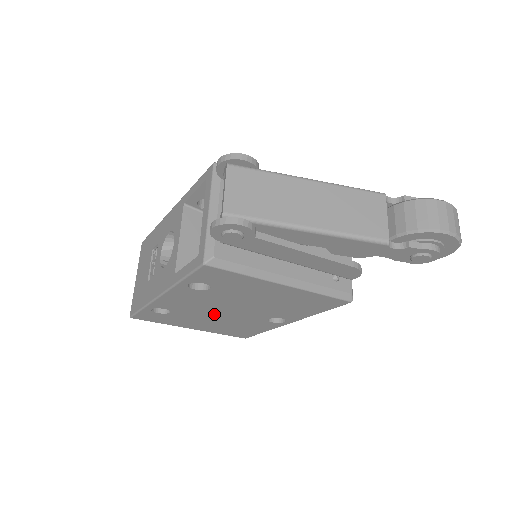
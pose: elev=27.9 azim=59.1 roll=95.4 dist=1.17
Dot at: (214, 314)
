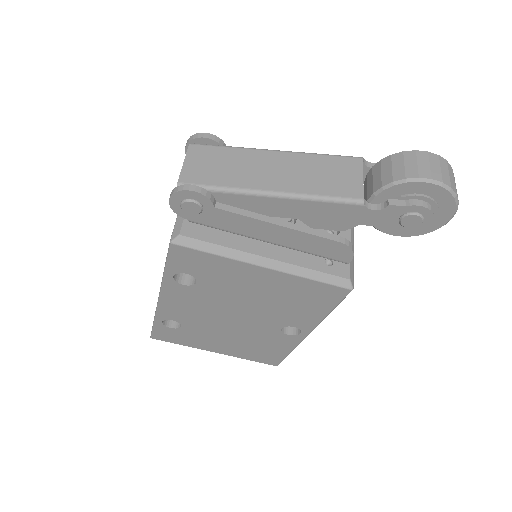
Dot at: (223, 325)
